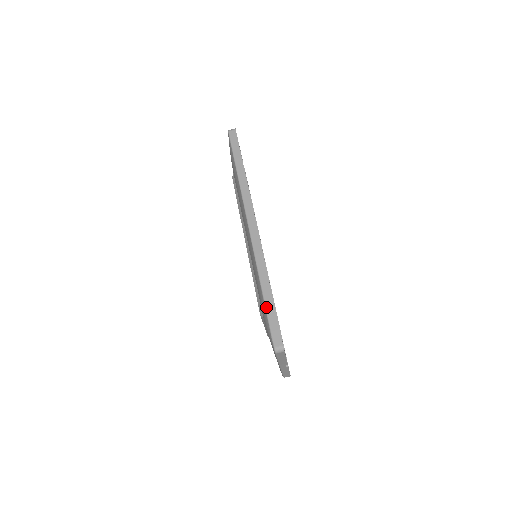
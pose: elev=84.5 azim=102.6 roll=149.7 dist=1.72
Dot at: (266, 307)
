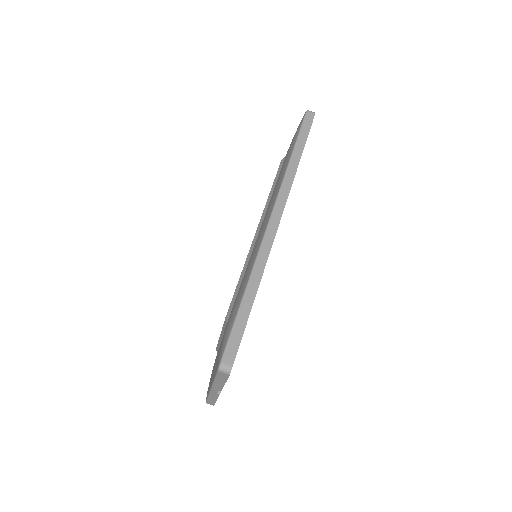
Dot at: (239, 312)
